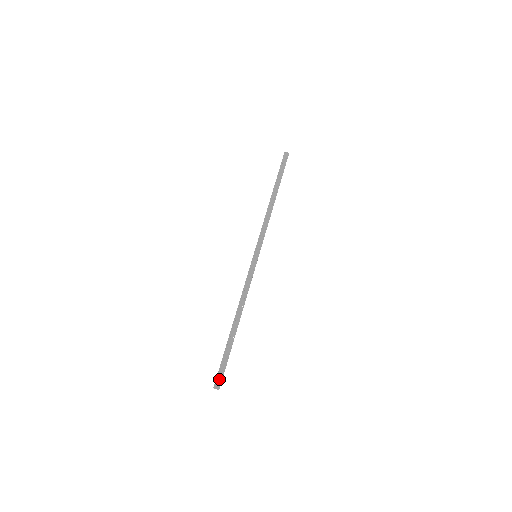
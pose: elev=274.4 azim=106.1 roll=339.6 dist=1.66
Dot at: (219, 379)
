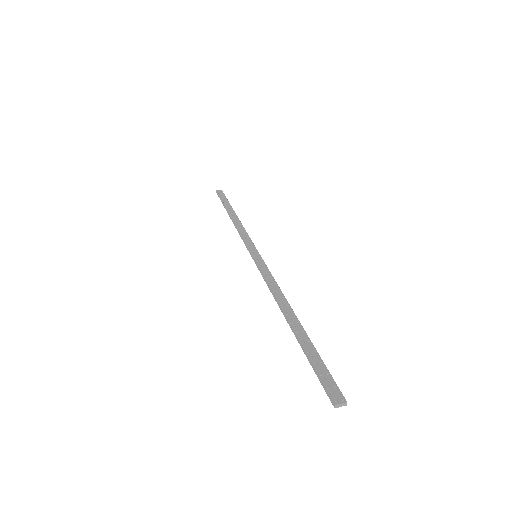
Dot at: (332, 388)
